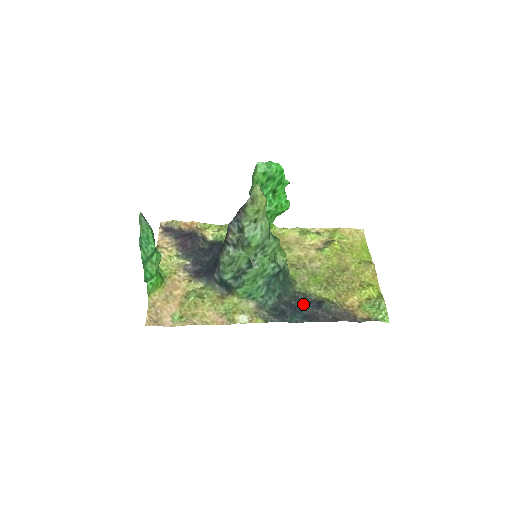
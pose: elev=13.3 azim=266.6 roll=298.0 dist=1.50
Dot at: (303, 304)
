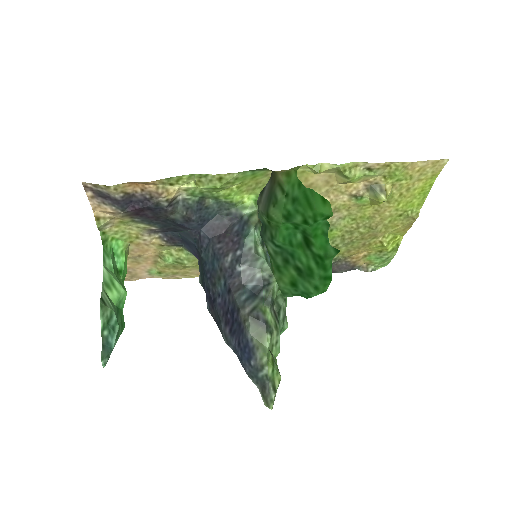
Dot at: occluded
